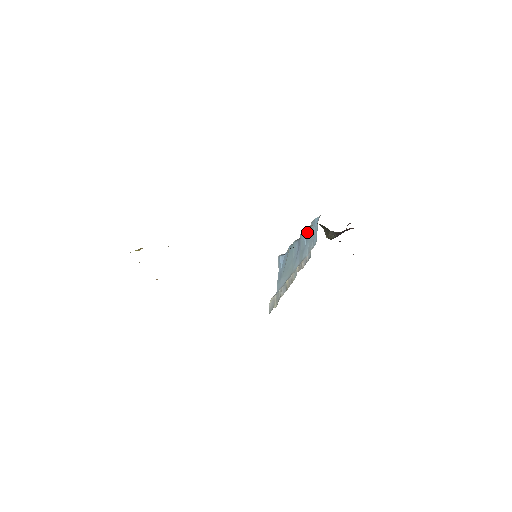
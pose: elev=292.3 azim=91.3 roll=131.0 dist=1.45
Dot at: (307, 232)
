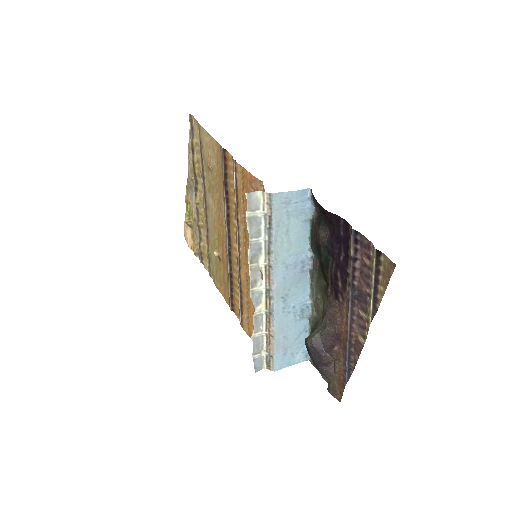
Dot at: (304, 302)
